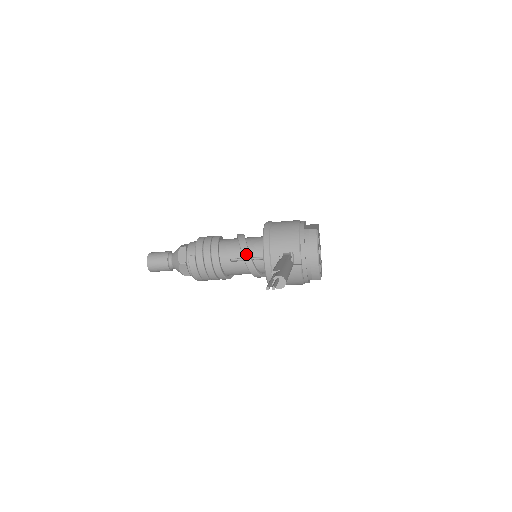
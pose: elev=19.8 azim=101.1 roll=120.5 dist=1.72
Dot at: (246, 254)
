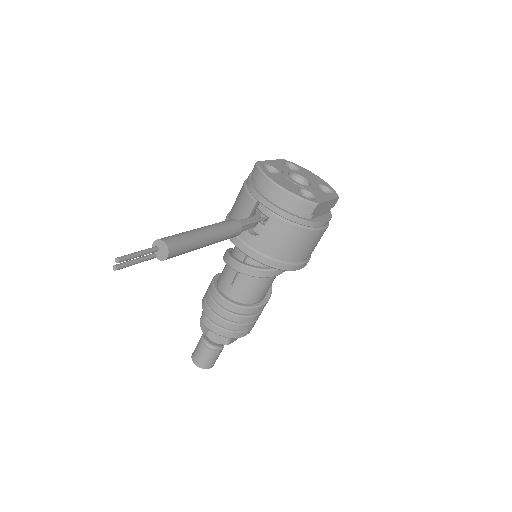
Dot at: (233, 264)
